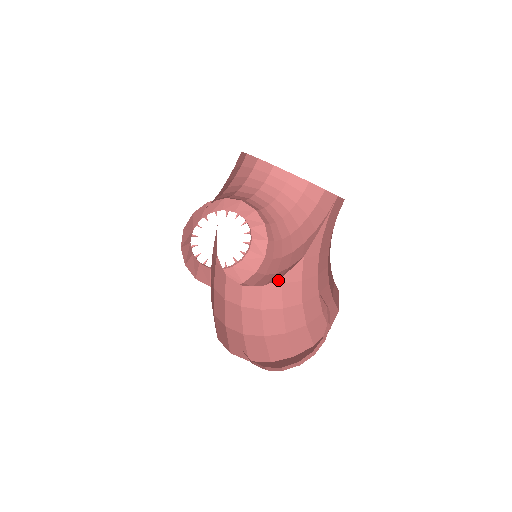
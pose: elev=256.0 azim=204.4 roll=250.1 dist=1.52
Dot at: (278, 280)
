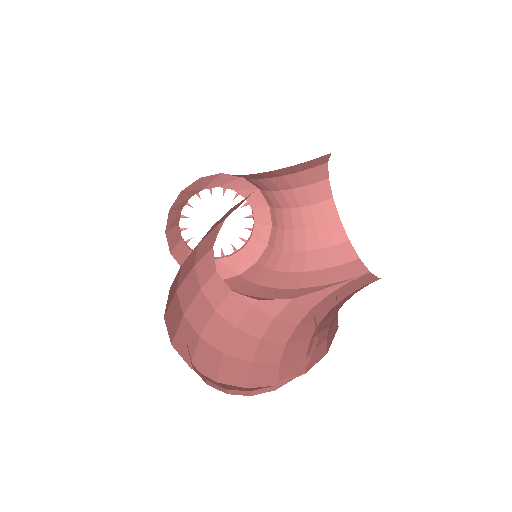
Dot at: (251, 299)
